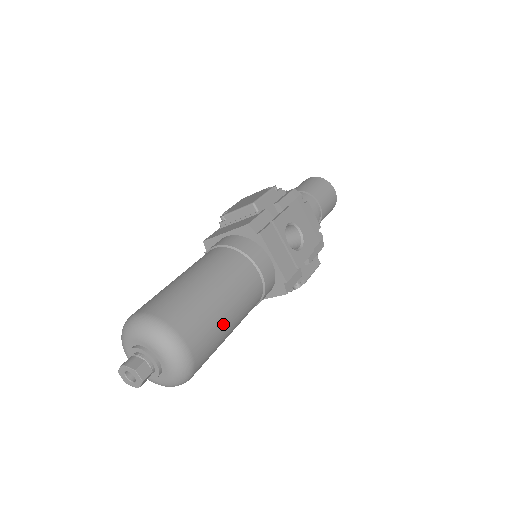
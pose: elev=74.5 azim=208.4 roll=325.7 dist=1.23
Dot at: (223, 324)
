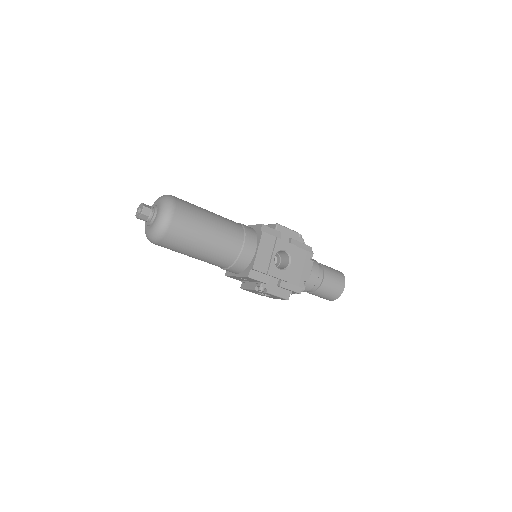
Dot at: (198, 237)
